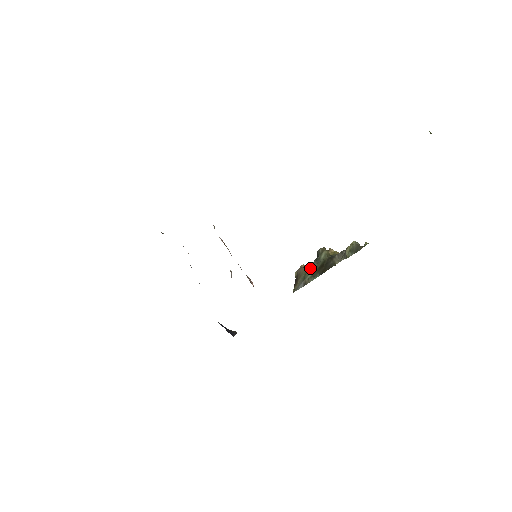
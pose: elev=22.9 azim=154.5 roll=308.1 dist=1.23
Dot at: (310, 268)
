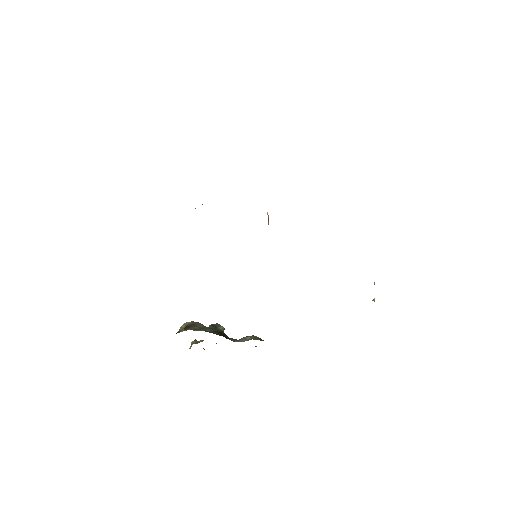
Dot at: (209, 327)
